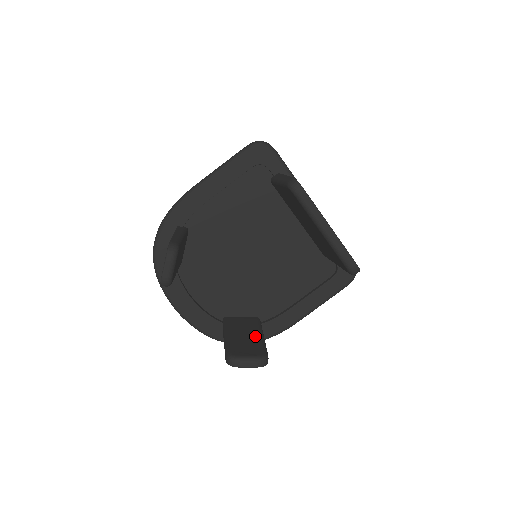
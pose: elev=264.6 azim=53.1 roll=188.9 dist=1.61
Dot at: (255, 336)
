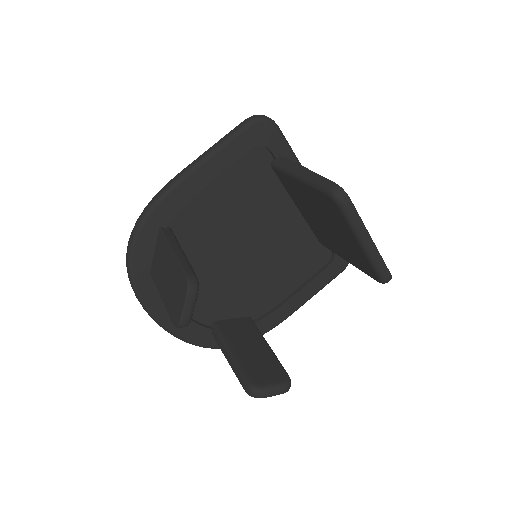
Dot at: (263, 349)
